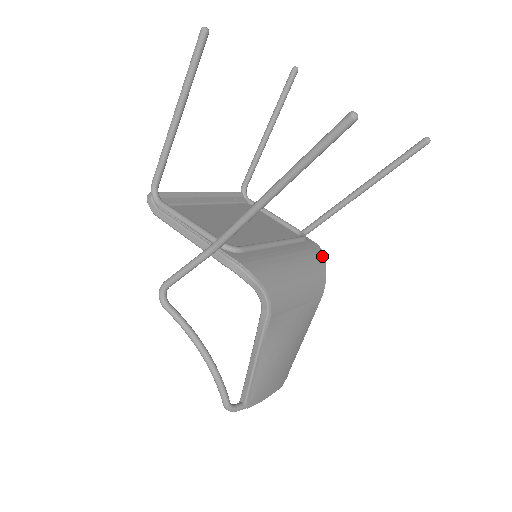
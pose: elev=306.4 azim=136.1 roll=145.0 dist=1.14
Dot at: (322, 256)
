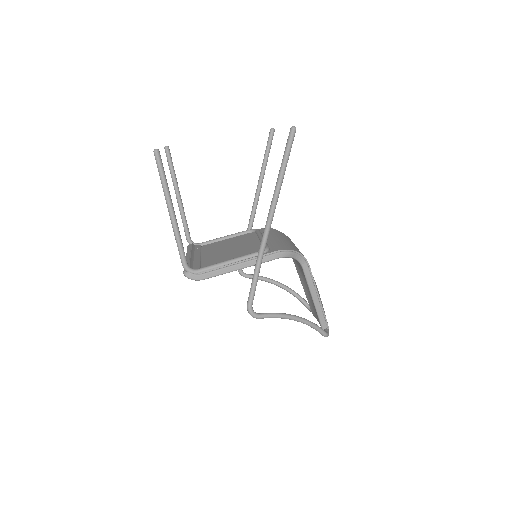
Dot at: (274, 230)
